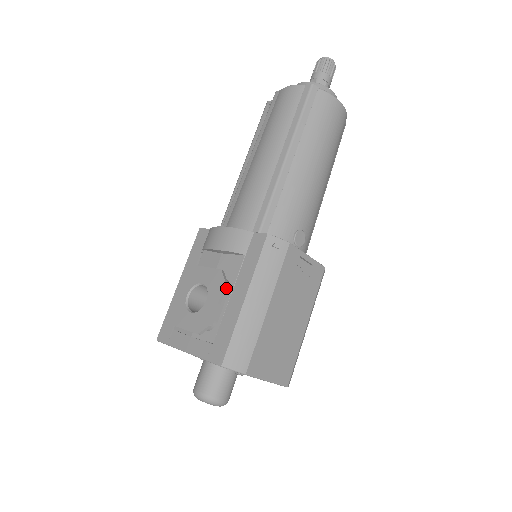
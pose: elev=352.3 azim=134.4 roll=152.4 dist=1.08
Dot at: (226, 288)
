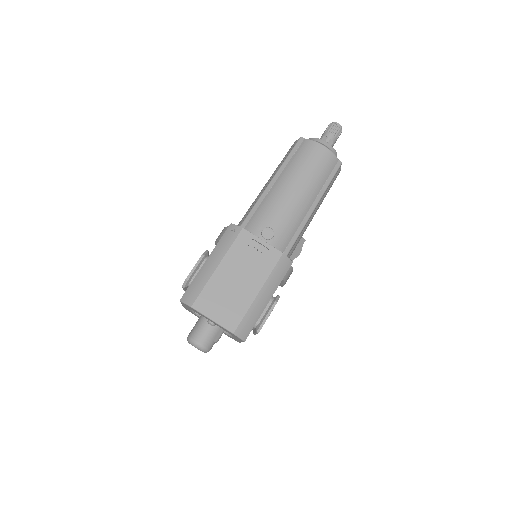
Dot at: (205, 260)
